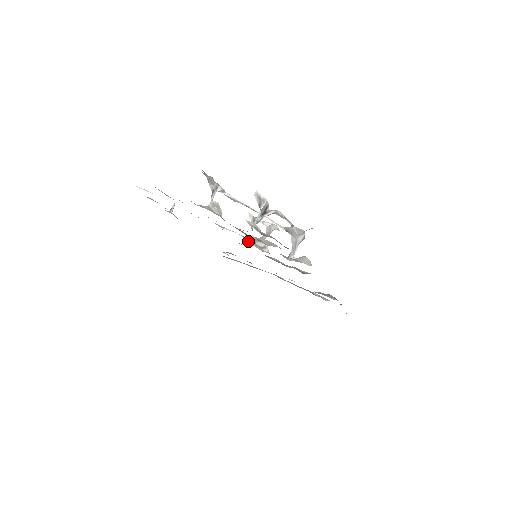
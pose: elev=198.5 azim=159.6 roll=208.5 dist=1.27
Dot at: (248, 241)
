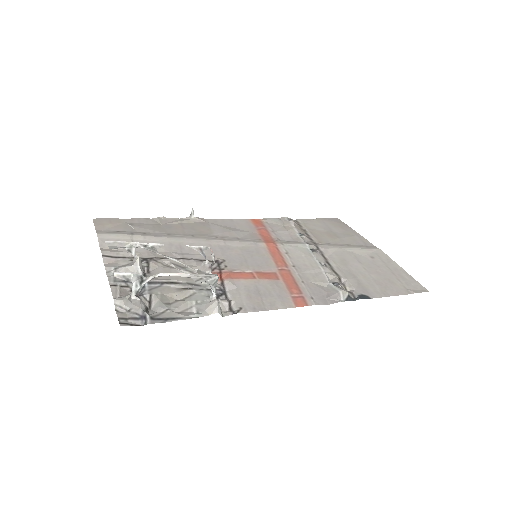
Dot at: occluded
